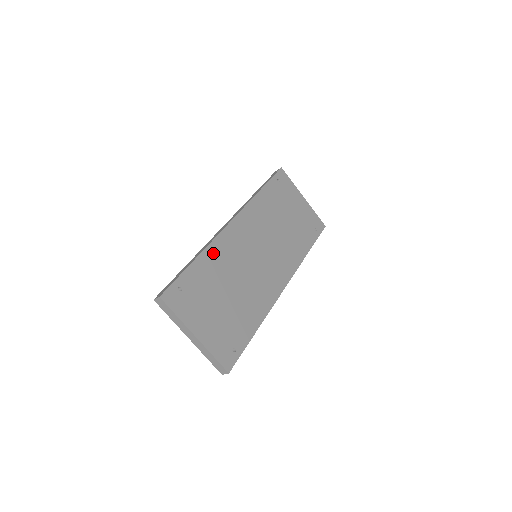
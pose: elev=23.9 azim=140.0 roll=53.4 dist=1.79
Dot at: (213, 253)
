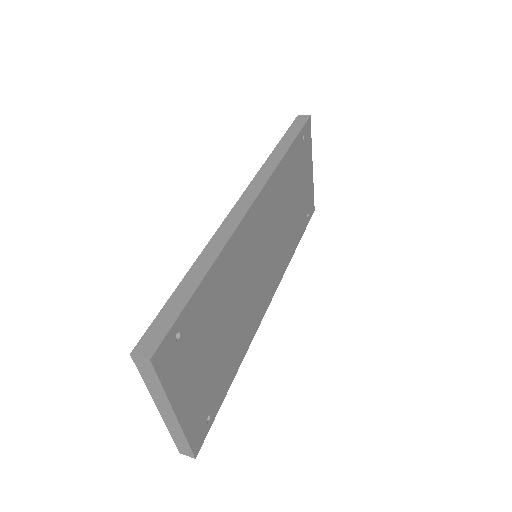
Dot at: (226, 260)
